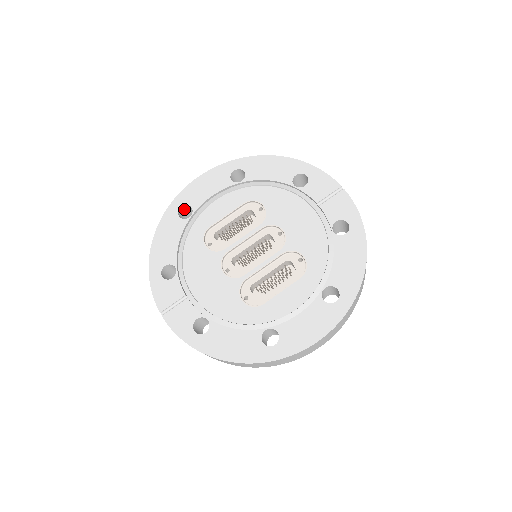
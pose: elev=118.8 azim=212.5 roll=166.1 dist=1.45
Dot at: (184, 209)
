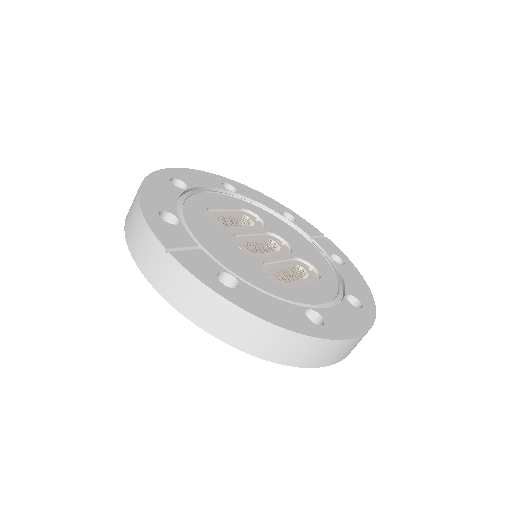
Dot at: occluded
